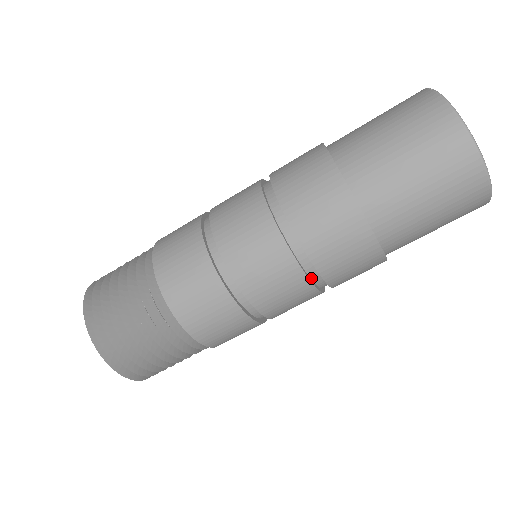
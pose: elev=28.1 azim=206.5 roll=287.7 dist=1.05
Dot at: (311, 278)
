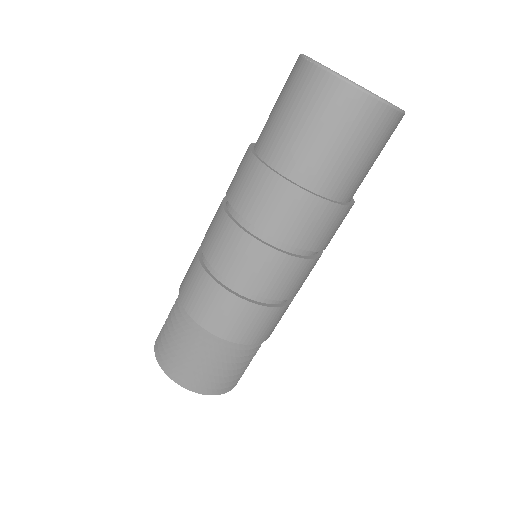
Dot at: (311, 255)
